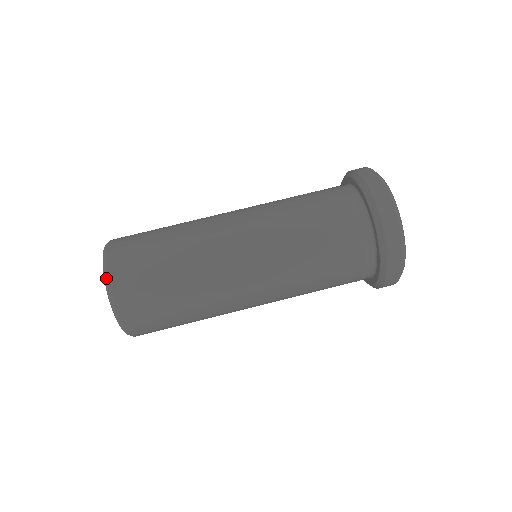
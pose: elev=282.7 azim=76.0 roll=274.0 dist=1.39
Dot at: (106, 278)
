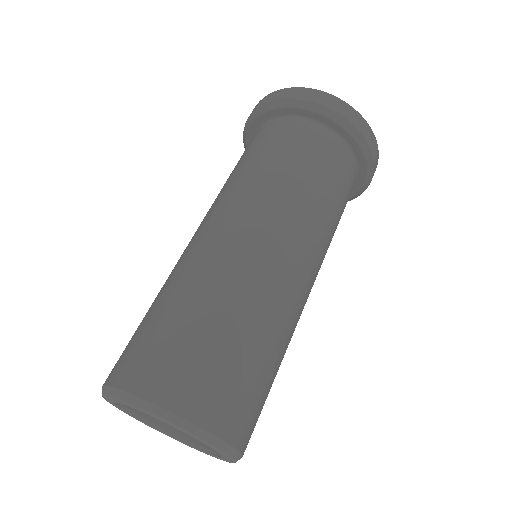
Dot at: (166, 415)
